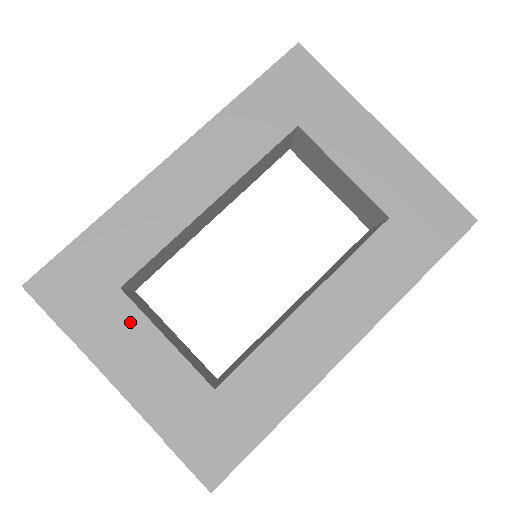
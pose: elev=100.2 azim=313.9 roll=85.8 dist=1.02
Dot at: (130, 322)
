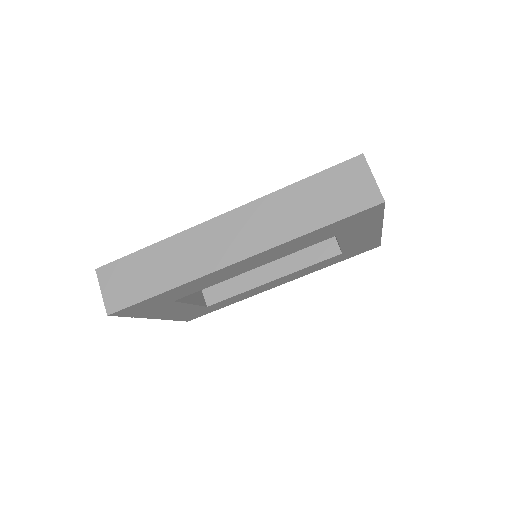
Dot at: (174, 306)
